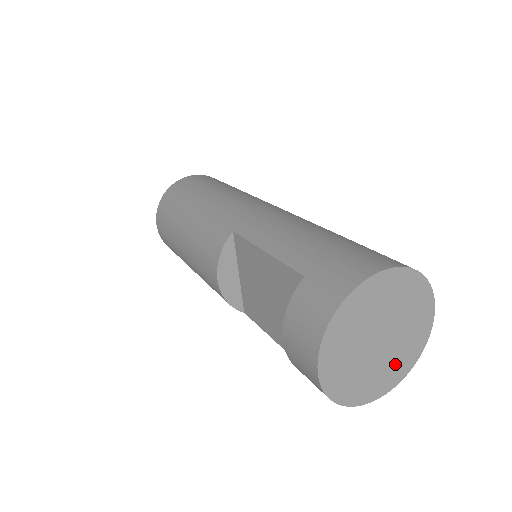
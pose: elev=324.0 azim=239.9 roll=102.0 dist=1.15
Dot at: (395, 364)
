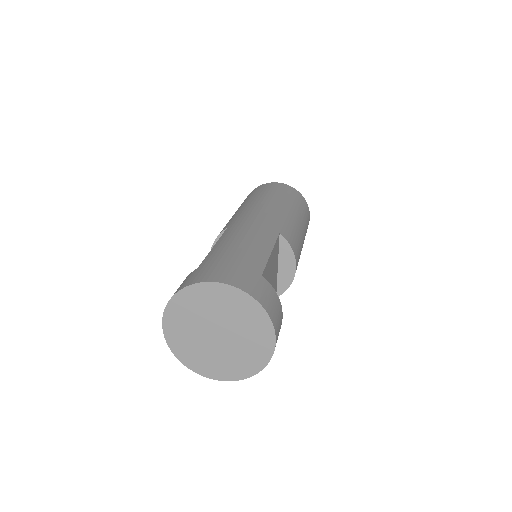
Dot at: (234, 362)
